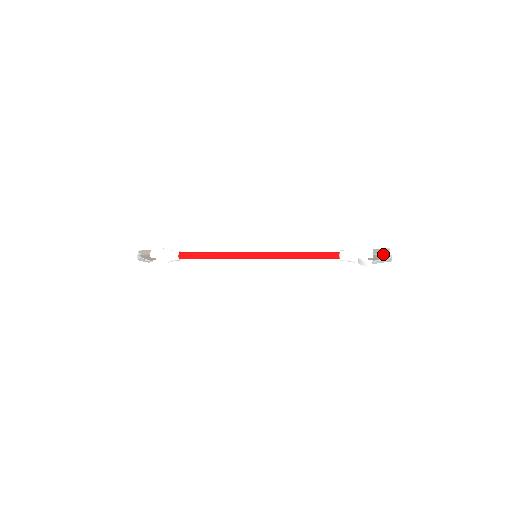
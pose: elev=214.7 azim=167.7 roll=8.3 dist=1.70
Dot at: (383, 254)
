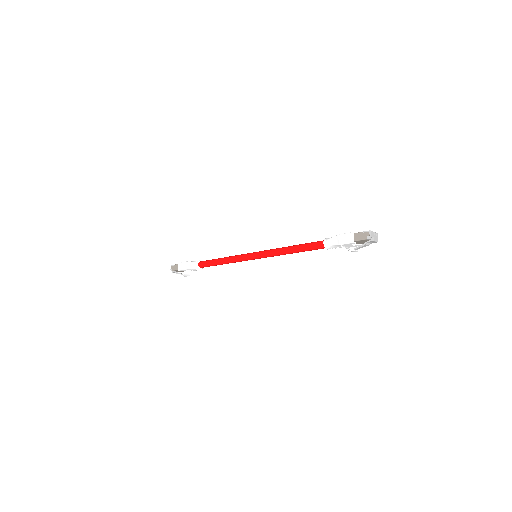
Dot at: (363, 239)
